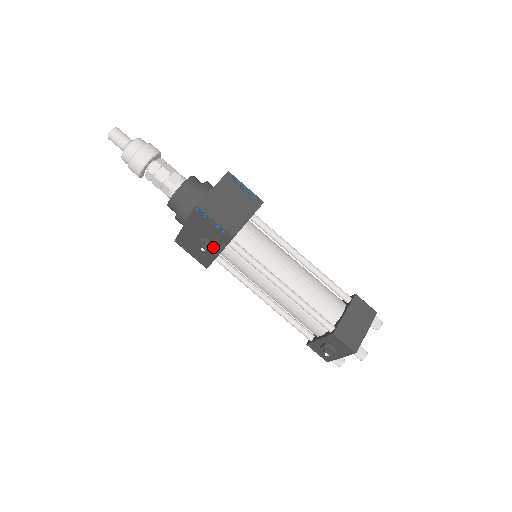
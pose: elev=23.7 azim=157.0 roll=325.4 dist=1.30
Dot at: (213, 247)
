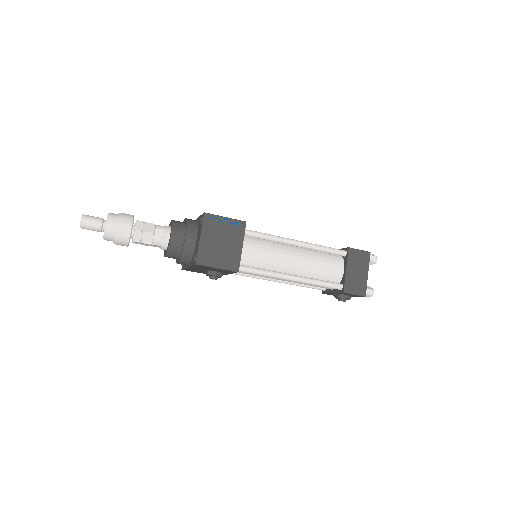
Dot at: (221, 274)
